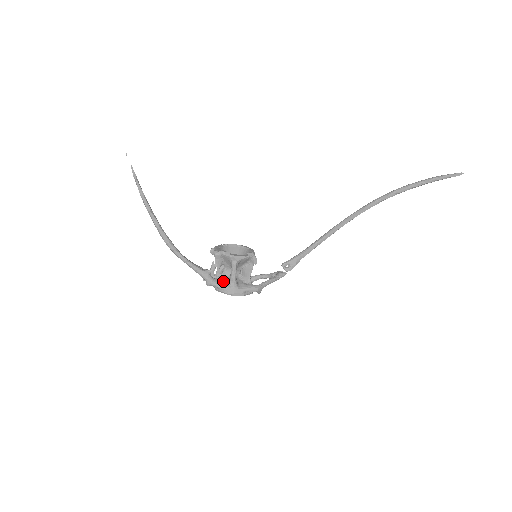
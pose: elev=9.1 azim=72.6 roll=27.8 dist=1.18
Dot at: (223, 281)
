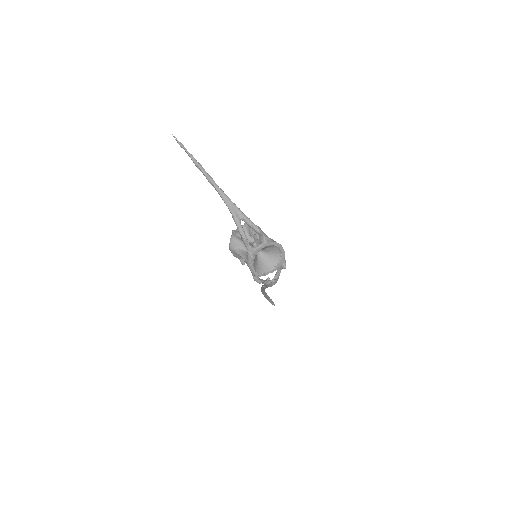
Dot at: occluded
